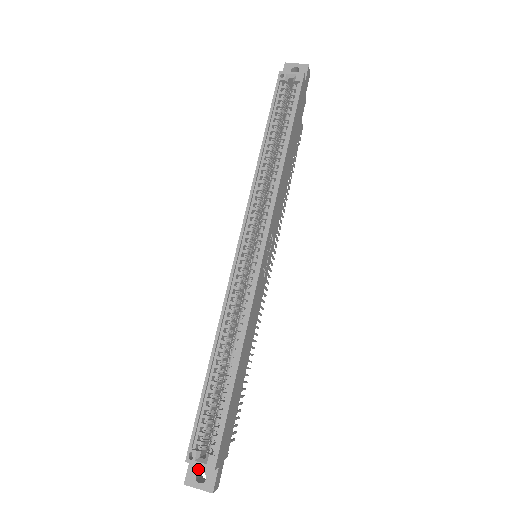
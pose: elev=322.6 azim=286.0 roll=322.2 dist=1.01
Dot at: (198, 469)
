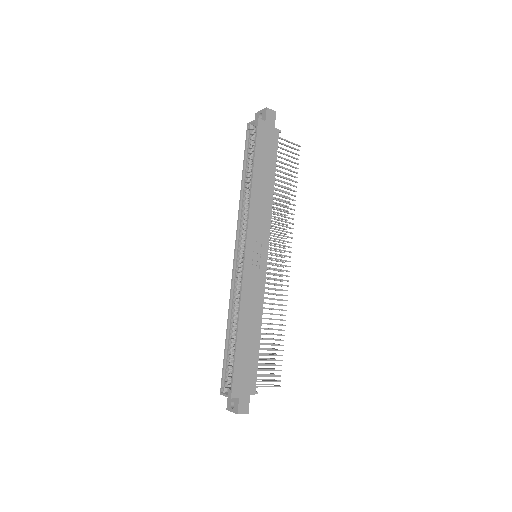
Dot at: (231, 400)
